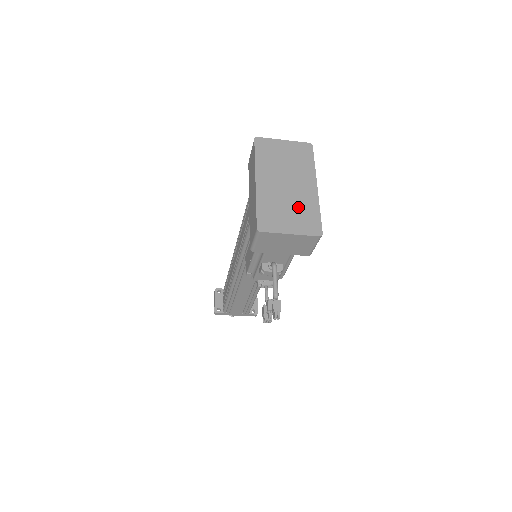
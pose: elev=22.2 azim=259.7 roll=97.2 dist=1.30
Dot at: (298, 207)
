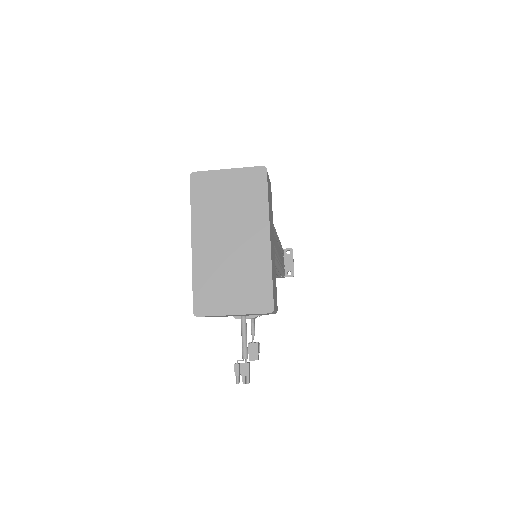
Dot at: (244, 273)
